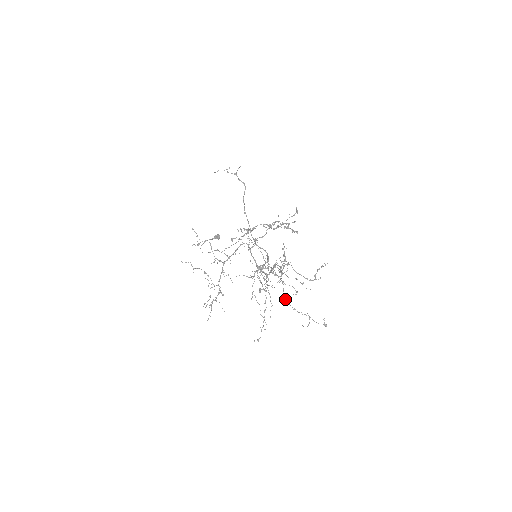
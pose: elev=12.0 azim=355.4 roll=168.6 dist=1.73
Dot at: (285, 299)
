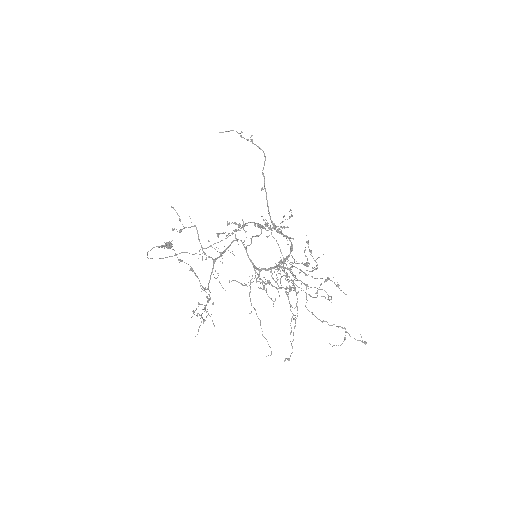
Dot at: (307, 309)
